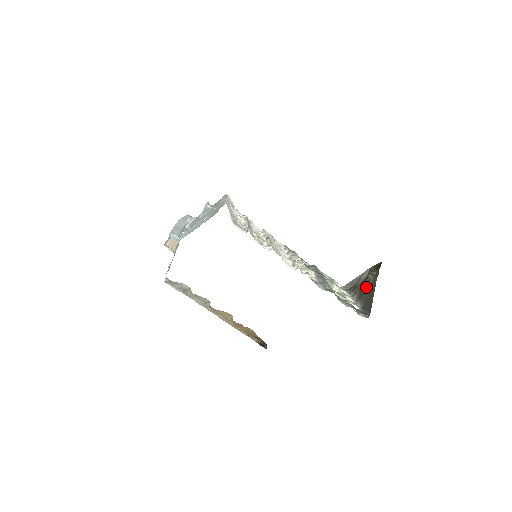
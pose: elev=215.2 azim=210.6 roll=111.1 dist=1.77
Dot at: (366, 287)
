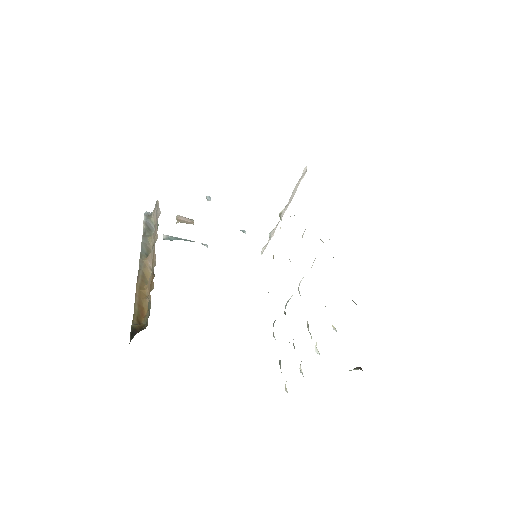
Dot at: occluded
